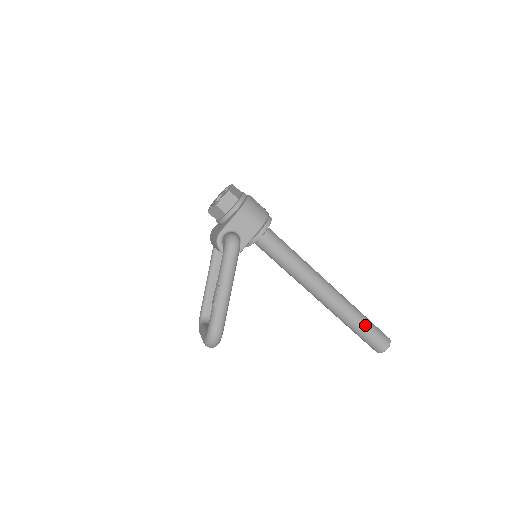
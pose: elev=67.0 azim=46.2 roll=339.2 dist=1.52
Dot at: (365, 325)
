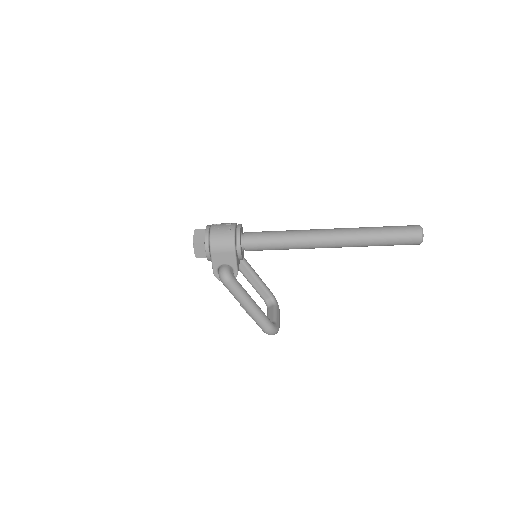
Dot at: (384, 239)
